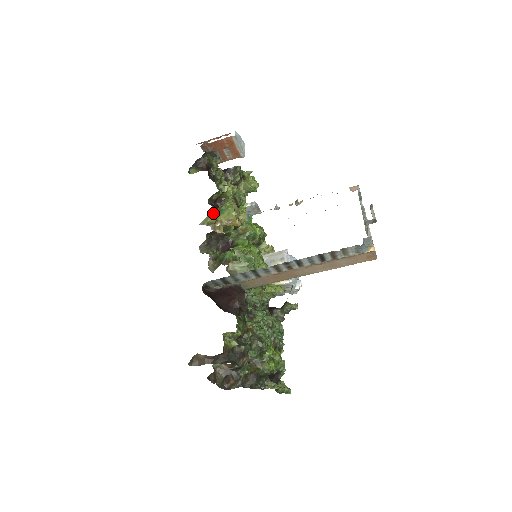
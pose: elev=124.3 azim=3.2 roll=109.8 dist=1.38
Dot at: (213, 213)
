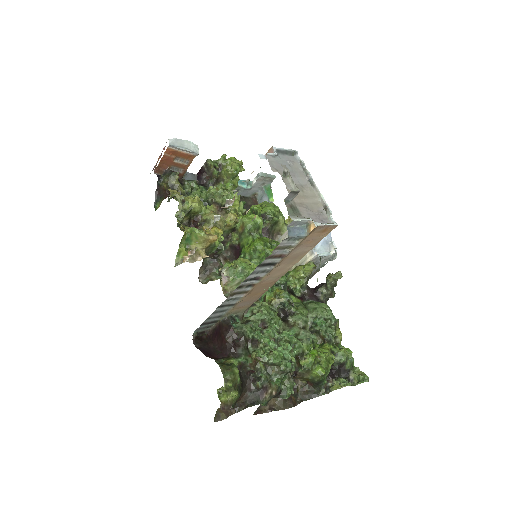
Dot at: (179, 249)
